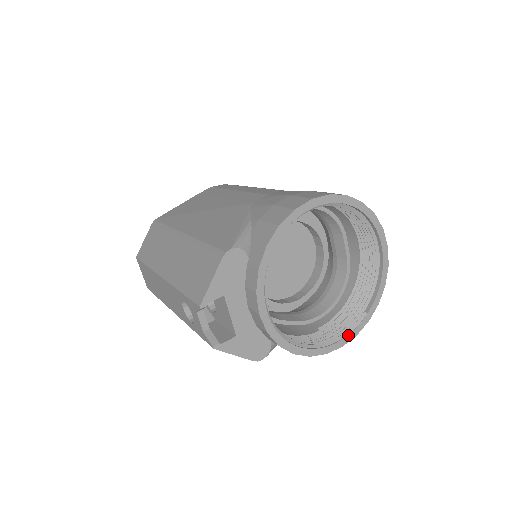
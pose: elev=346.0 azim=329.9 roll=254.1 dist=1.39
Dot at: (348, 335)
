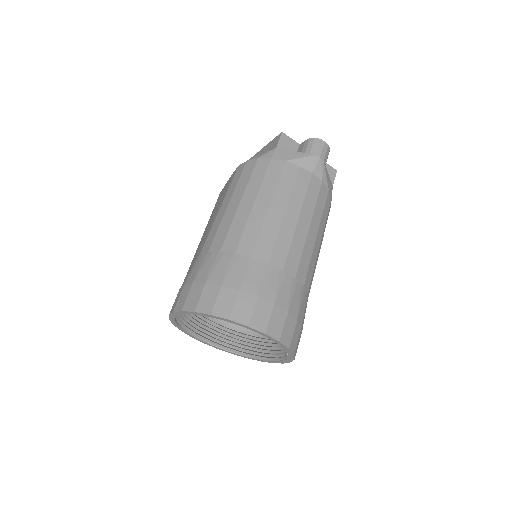
Dot at: (282, 360)
